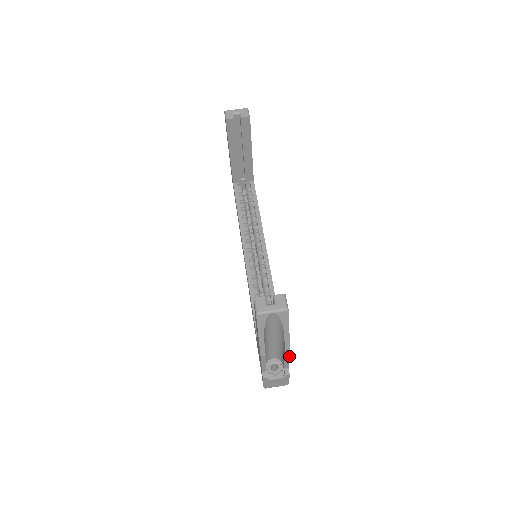
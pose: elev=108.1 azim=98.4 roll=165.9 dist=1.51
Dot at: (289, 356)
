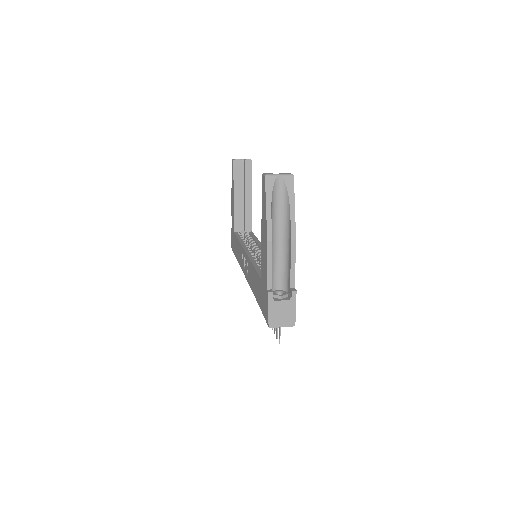
Dot at: (295, 254)
